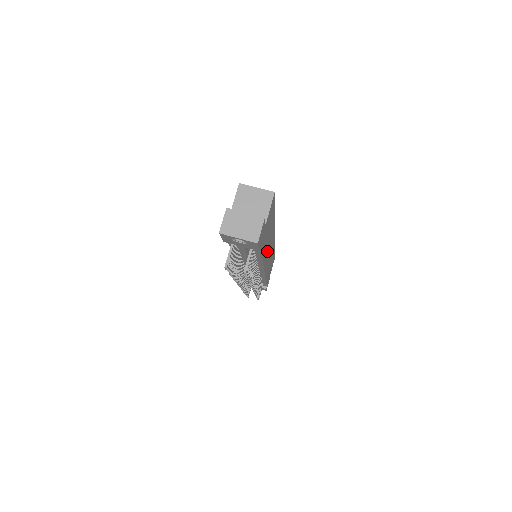
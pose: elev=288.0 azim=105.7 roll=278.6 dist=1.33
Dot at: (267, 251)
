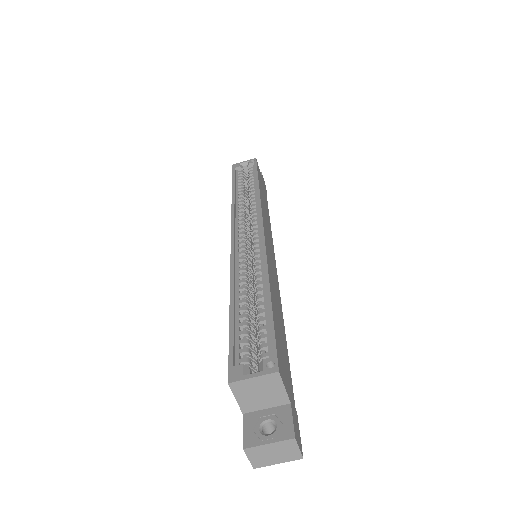
Dot at: (276, 288)
